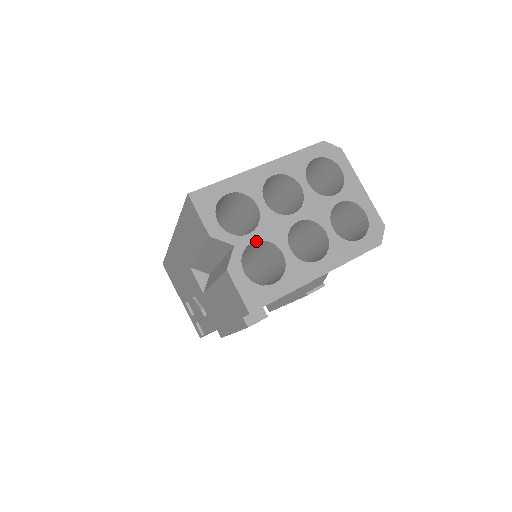
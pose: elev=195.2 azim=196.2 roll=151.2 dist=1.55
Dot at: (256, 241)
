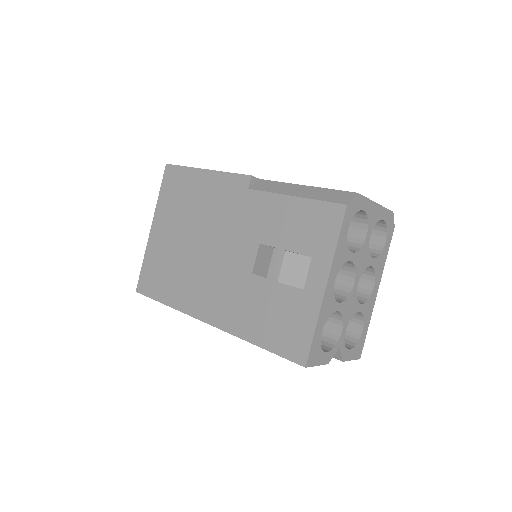
Dot at: (346, 327)
